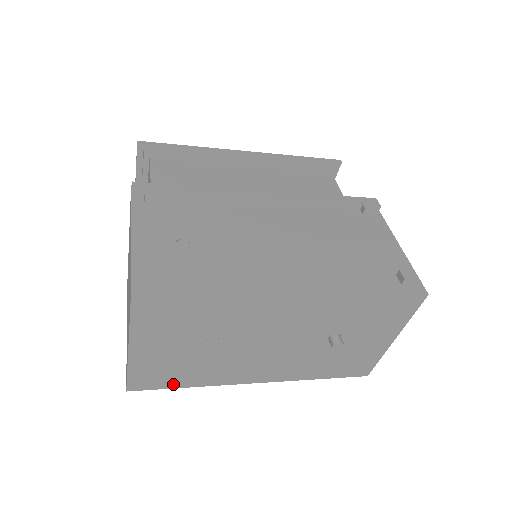
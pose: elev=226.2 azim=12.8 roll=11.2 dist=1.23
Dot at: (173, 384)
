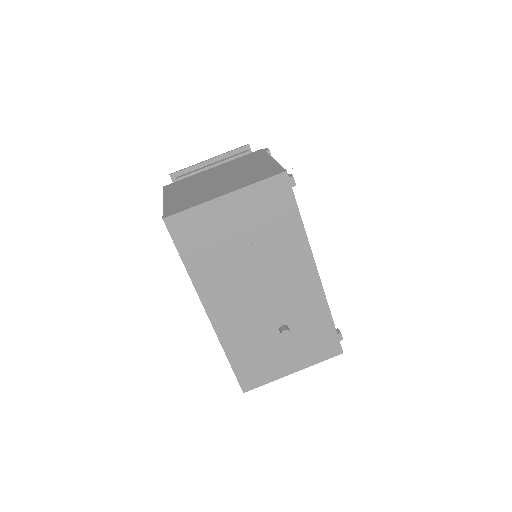
Dot at: (185, 251)
